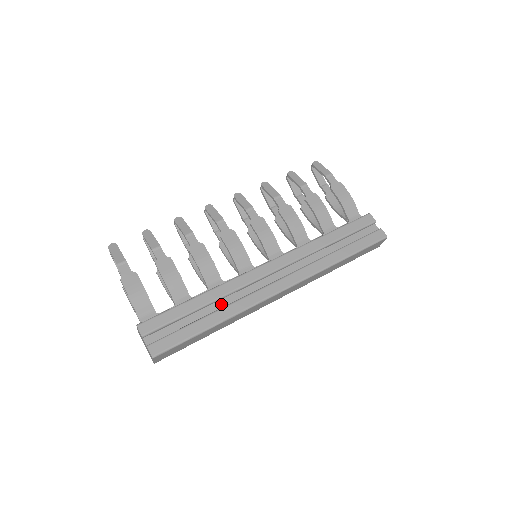
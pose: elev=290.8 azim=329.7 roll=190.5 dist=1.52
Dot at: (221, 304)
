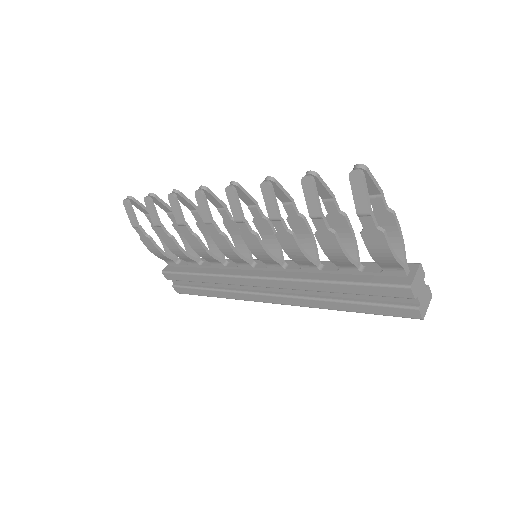
Dot at: (221, 284)
